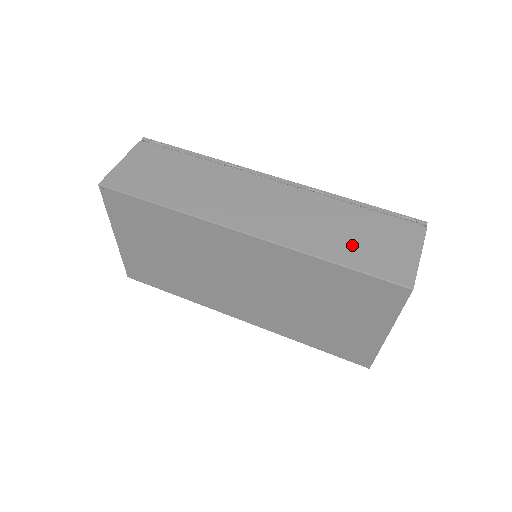
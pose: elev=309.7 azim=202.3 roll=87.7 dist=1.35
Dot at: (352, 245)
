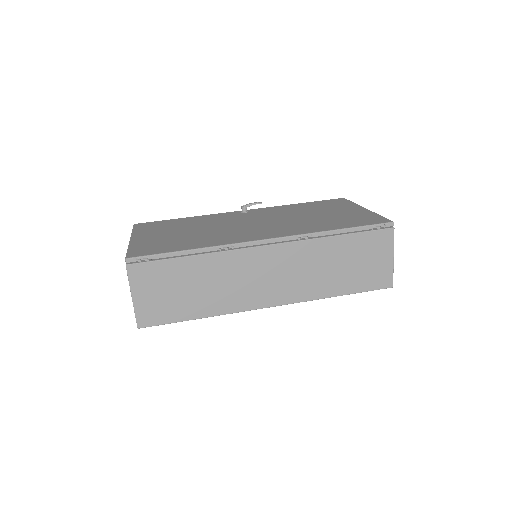
Dot at: (348, 275)
